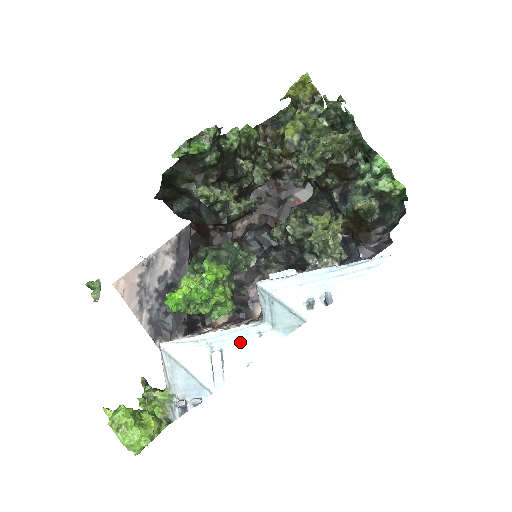
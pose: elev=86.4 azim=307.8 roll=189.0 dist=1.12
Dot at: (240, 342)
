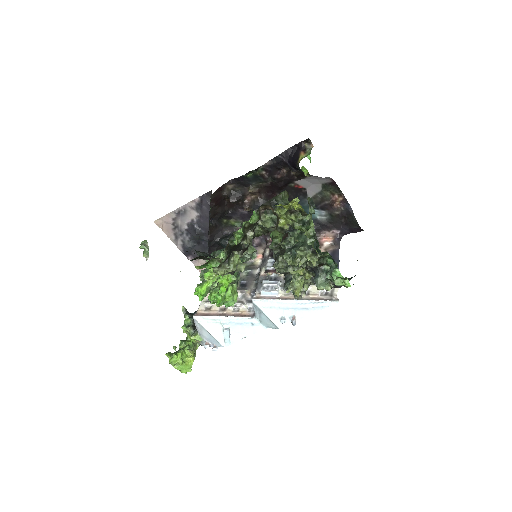
Dot at: (240, 325)
